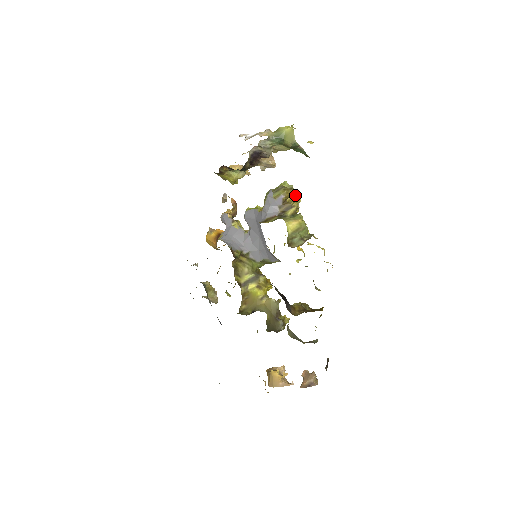
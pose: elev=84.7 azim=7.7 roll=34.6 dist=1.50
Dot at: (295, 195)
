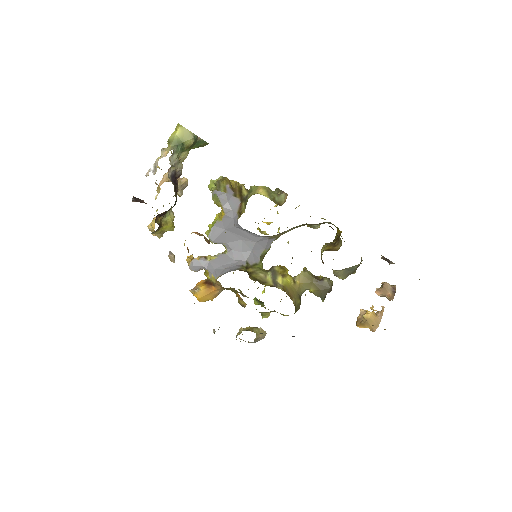
Dot at: (230, 181)
